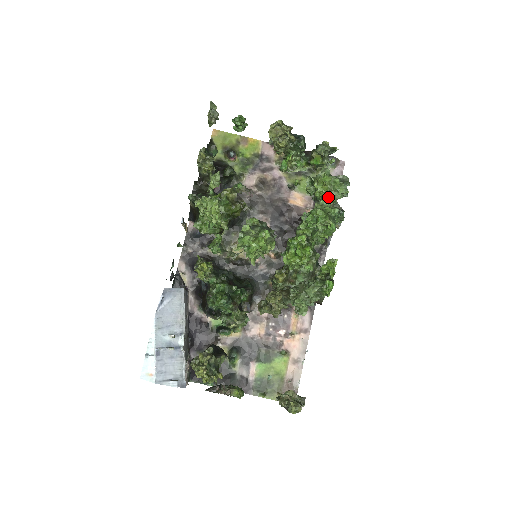
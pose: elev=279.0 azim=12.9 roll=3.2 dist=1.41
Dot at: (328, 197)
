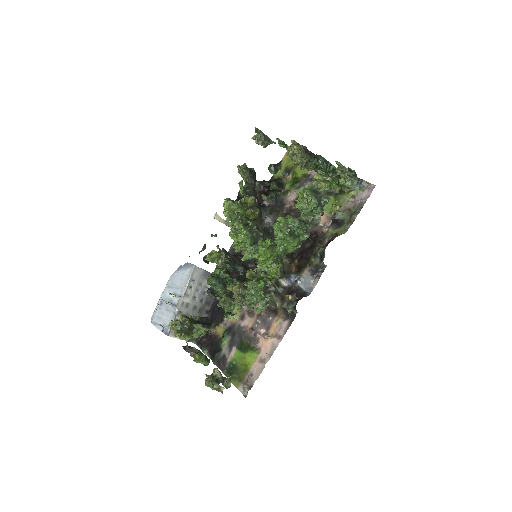
Dot at: (301, 209)
